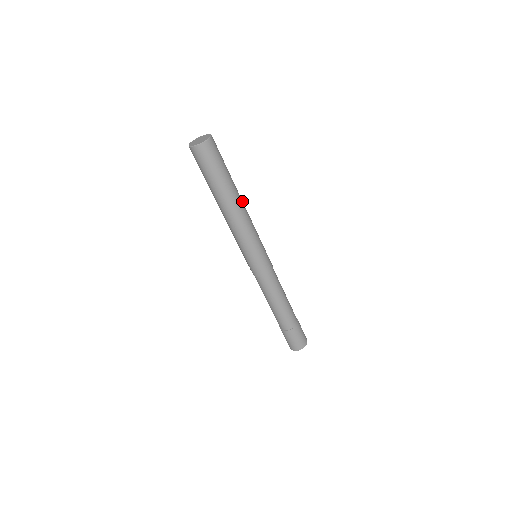
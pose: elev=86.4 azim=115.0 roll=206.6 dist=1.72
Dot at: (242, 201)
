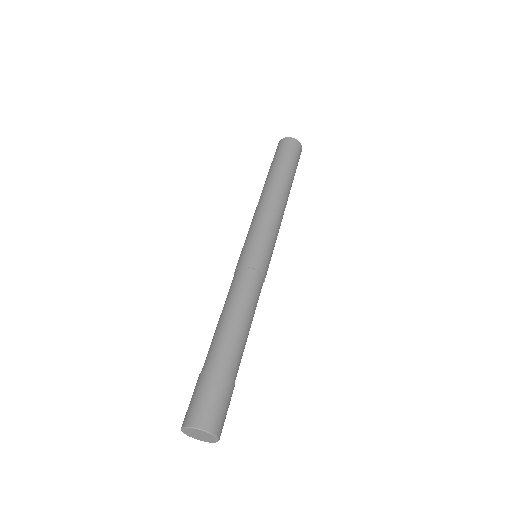
Dot at: (287, 199)
